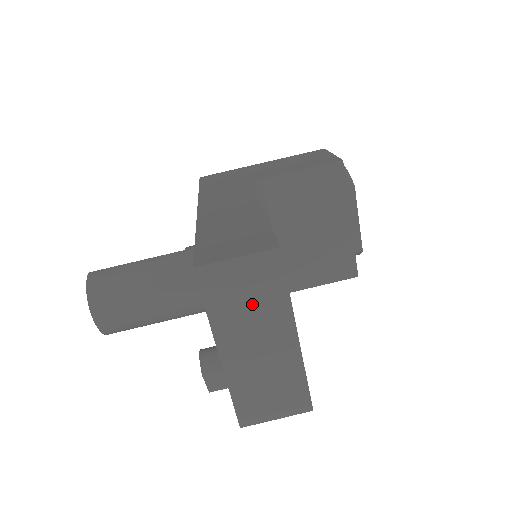
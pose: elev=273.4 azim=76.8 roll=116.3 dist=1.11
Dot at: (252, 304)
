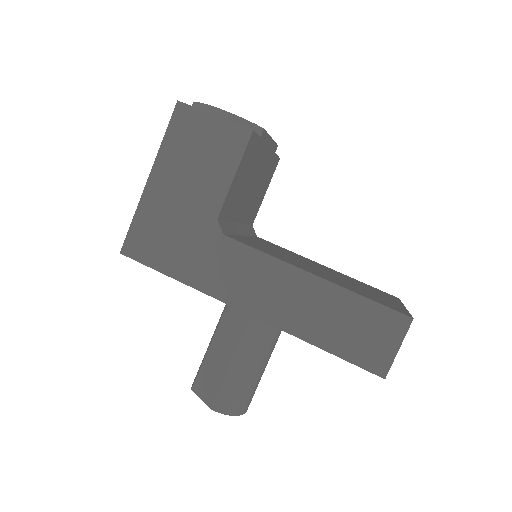
Dot at: occluded
